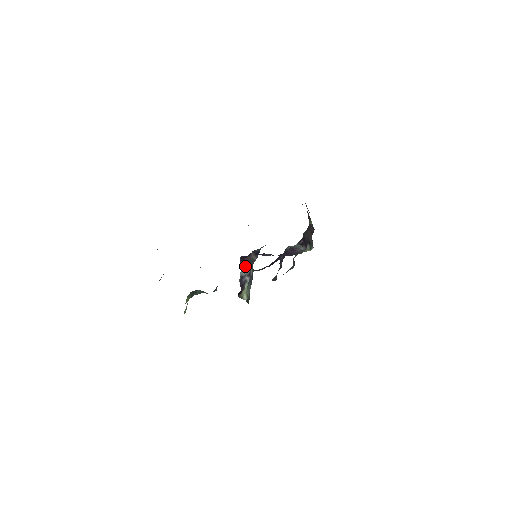
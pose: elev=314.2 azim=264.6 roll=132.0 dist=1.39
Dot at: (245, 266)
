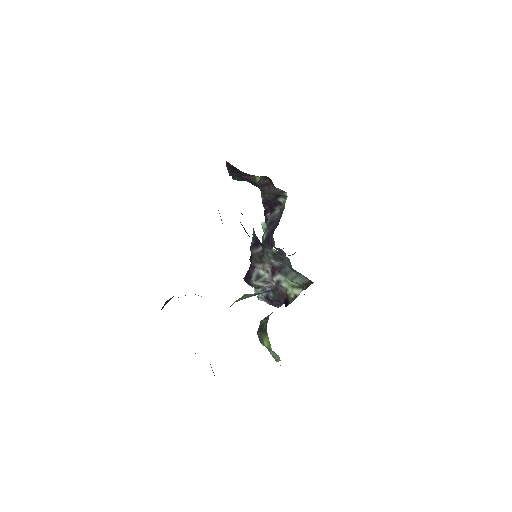
Dot at: (259, 276)
